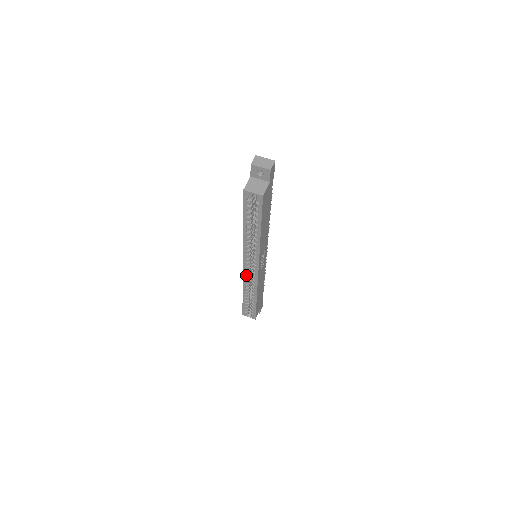
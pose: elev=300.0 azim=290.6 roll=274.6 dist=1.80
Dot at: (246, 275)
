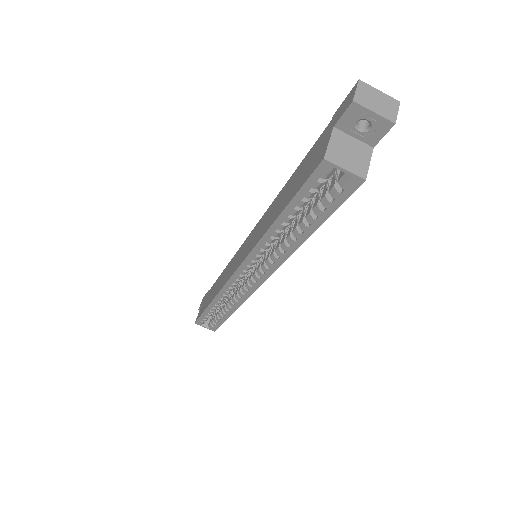
Dot at: (232, 285)
